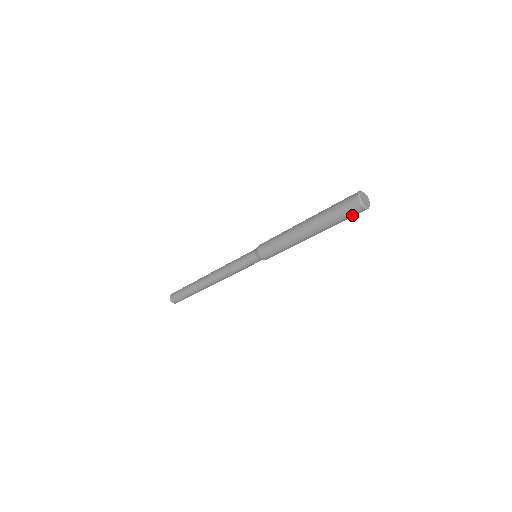
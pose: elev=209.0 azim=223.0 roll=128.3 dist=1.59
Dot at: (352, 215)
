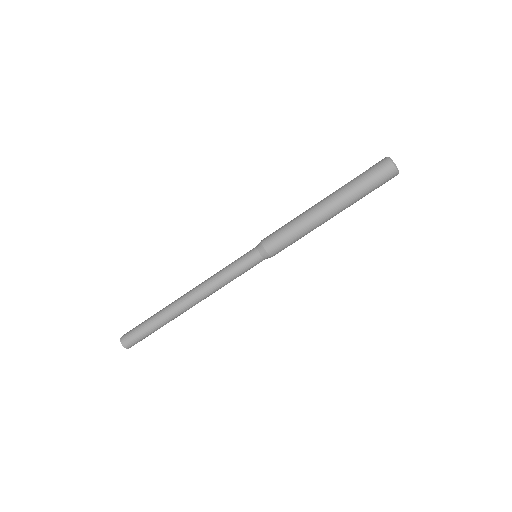
Dot at: (381, 180)
